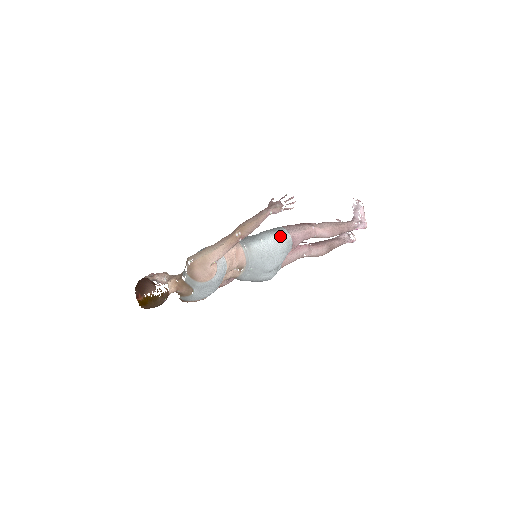
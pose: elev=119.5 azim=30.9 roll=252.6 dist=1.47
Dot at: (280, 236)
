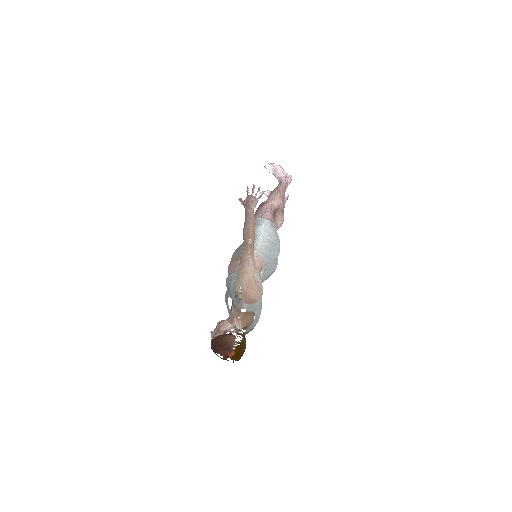
Dot at: (264, 224)
